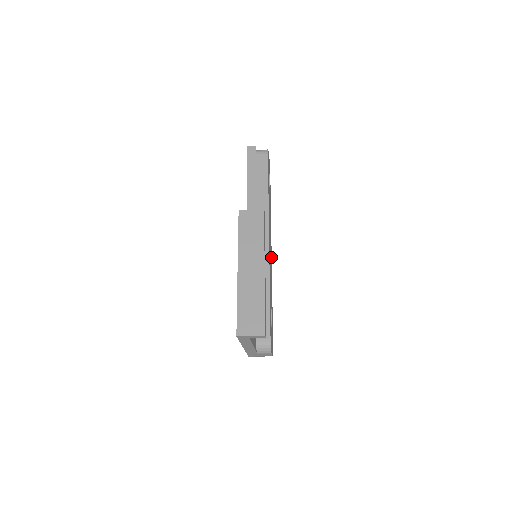
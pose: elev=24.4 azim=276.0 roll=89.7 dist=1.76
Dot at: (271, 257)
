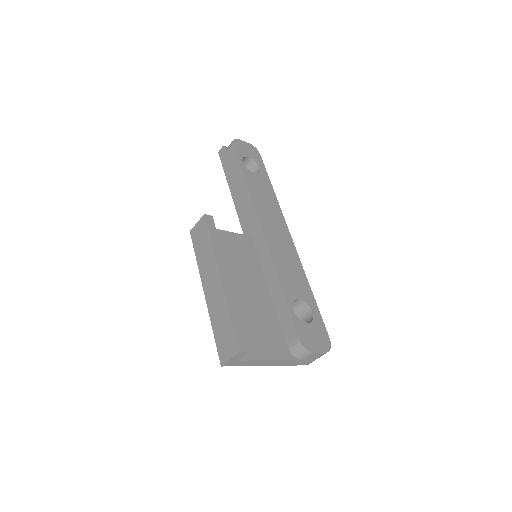
Dot at: (290, 241)
